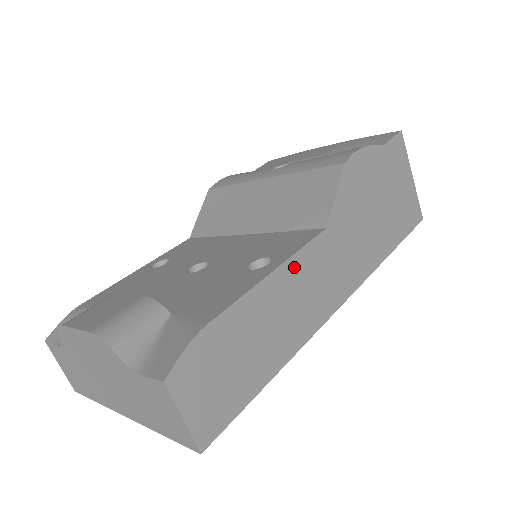
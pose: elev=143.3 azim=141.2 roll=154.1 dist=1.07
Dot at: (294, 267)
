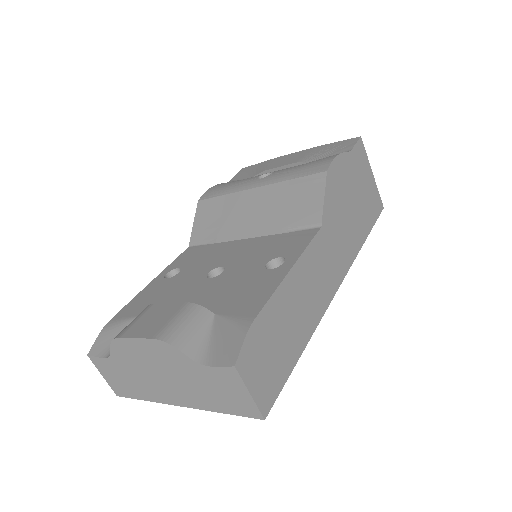
Dot at: (304, 262)
